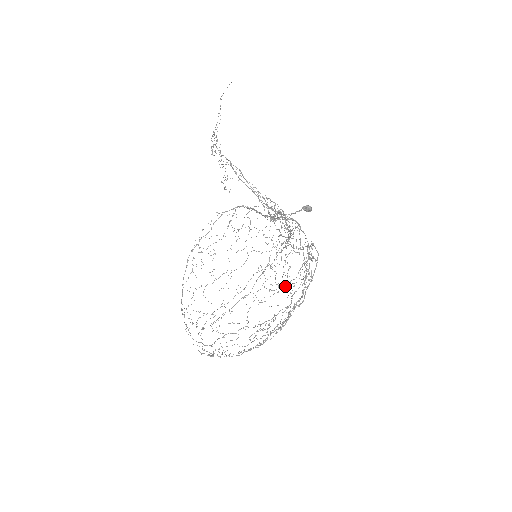
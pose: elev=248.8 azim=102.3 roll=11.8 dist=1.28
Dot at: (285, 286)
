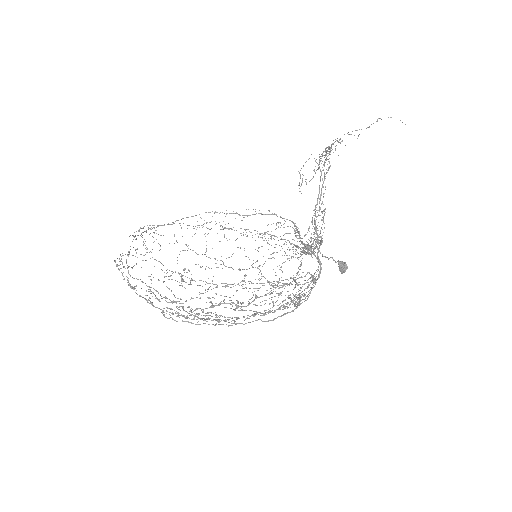
Dot at: occluded
